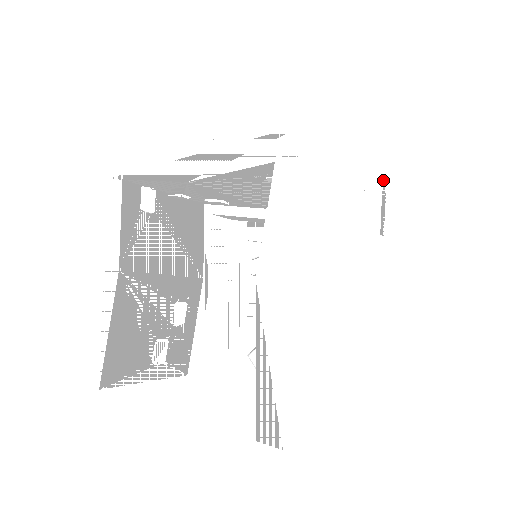
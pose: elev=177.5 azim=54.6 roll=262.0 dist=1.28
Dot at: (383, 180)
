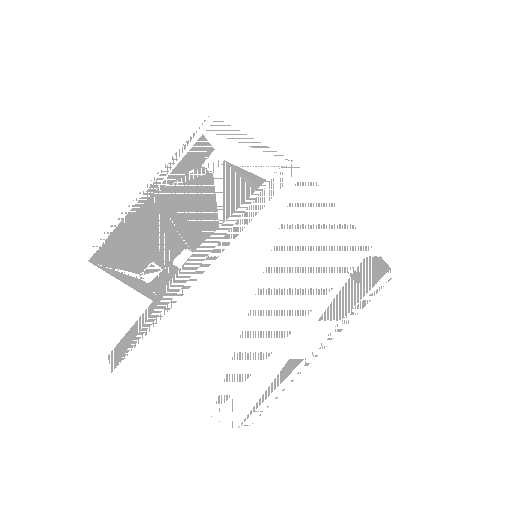
Dot at: (390, 269)
